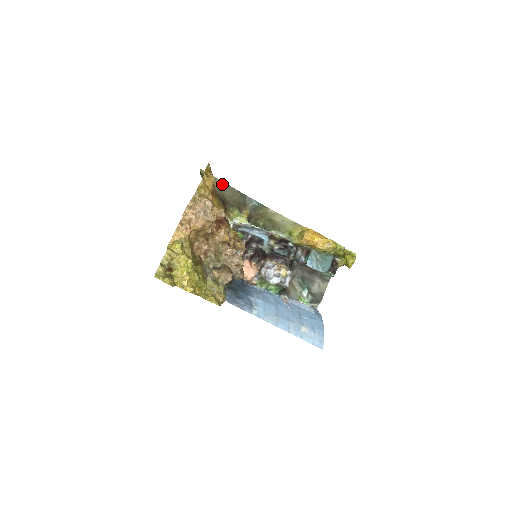
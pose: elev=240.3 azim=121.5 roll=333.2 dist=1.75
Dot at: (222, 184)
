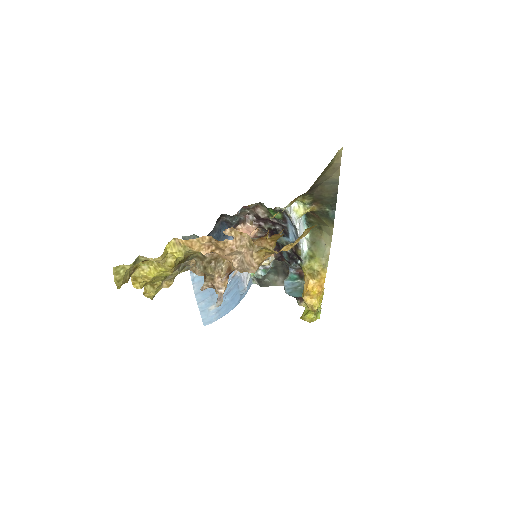
Dot at: (335, 177)
